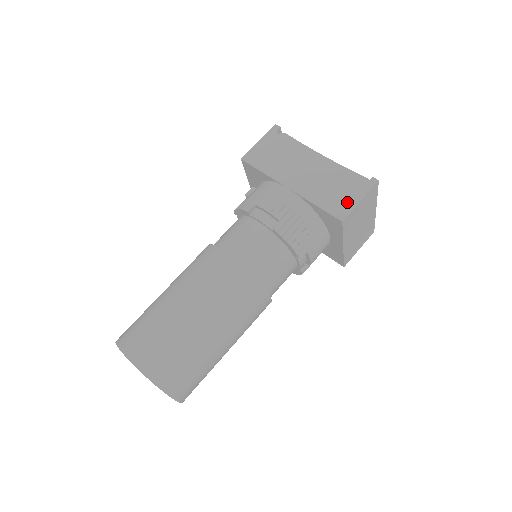
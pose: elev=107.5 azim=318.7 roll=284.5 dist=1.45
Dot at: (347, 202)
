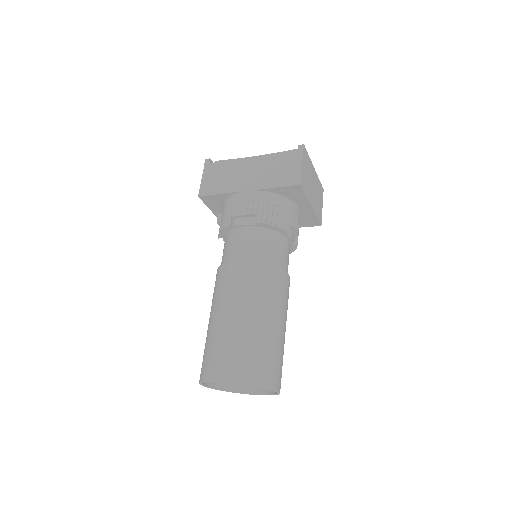
Dot at: (294, 171)
